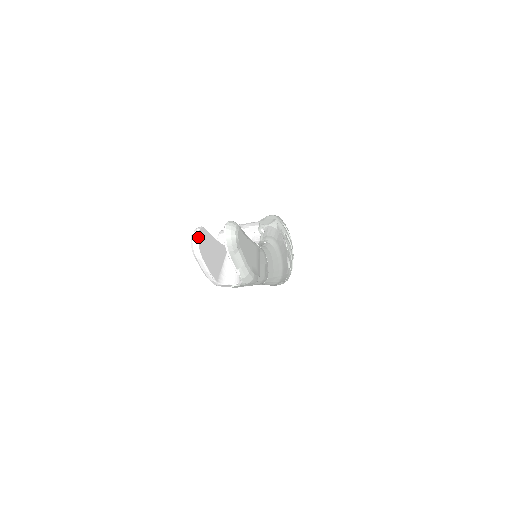
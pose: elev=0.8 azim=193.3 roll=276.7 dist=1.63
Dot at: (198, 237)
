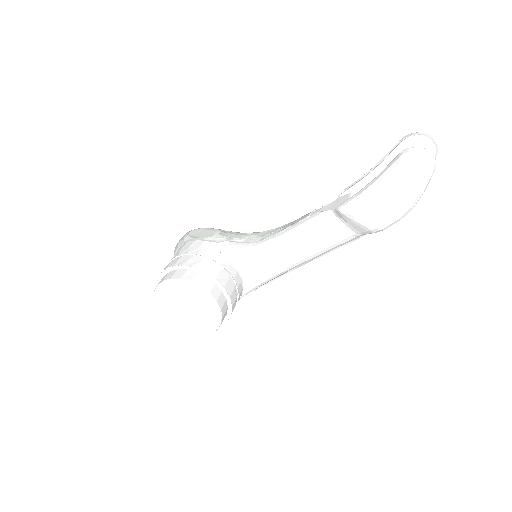
Dot at: (427, 151)
